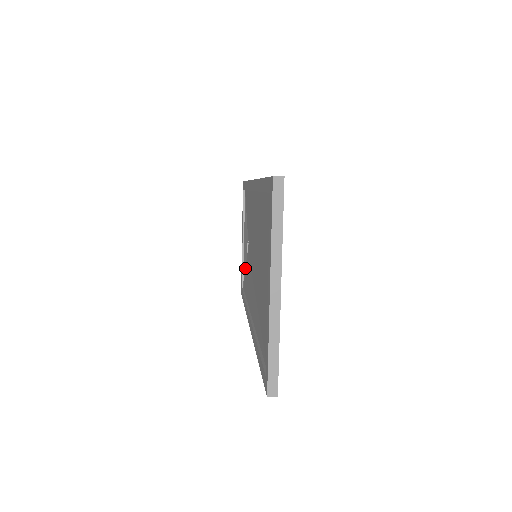
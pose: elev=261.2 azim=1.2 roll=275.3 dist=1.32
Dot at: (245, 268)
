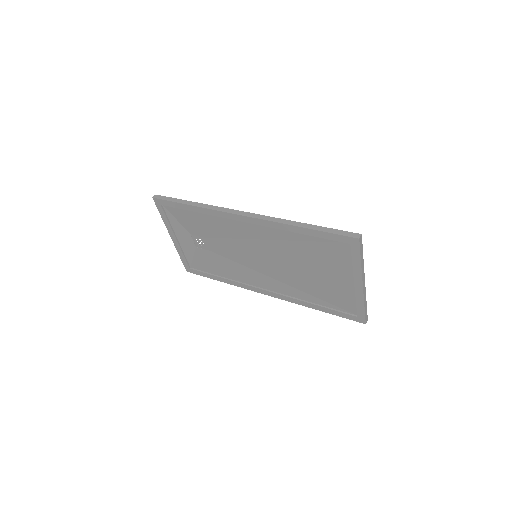
Dot at: (193, 256)
